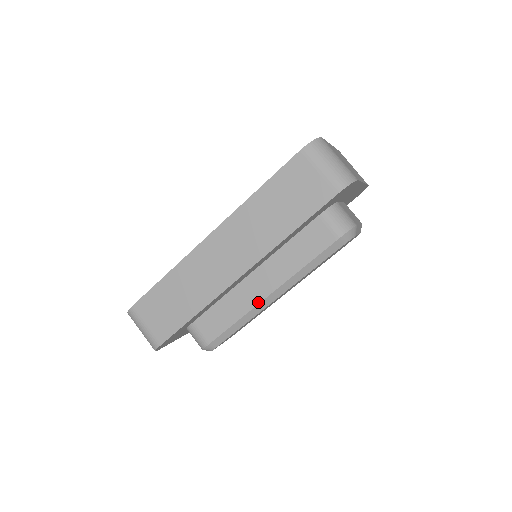
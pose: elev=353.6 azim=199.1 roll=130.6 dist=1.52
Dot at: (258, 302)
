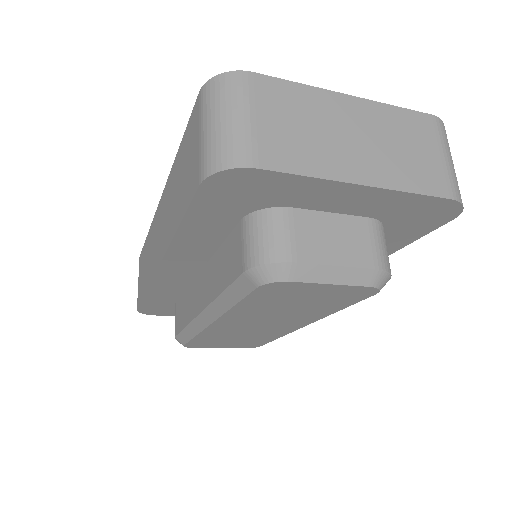
Dot at: (195, 315)
